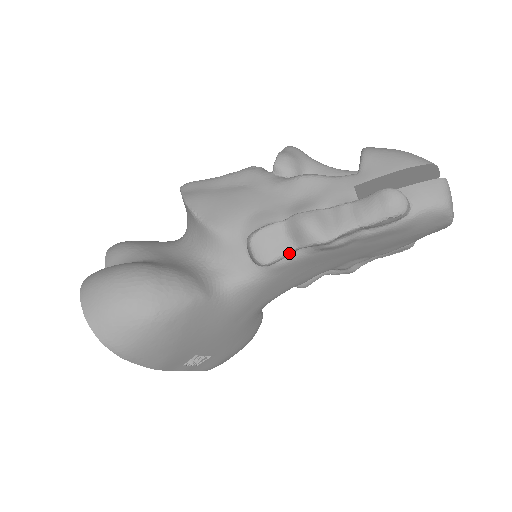
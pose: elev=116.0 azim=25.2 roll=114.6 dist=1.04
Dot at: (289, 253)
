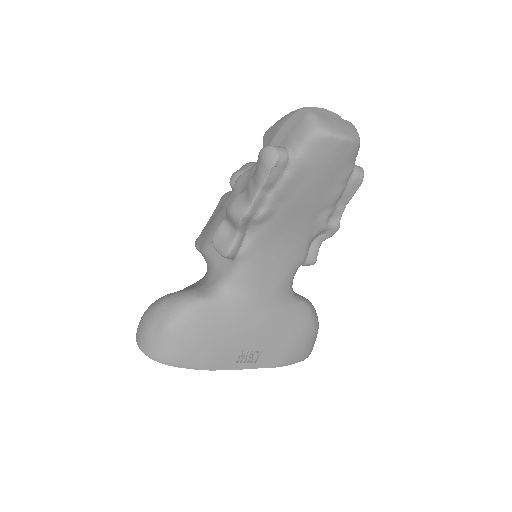
Dot at: (238, 238)
